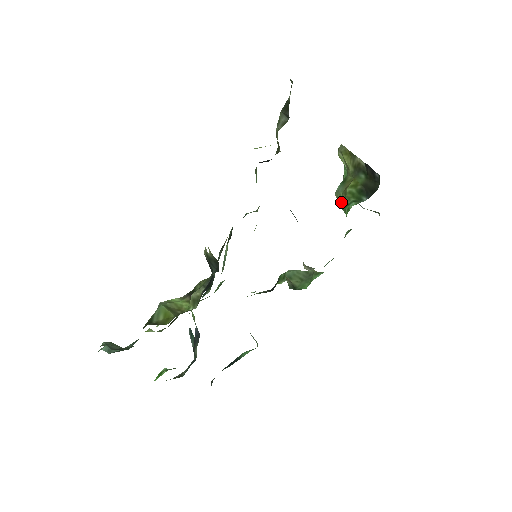
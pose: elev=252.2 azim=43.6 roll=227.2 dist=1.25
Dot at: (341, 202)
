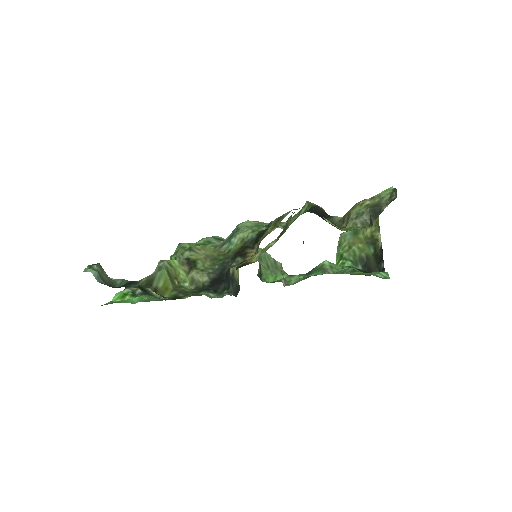
Dot at: (341, 246)
